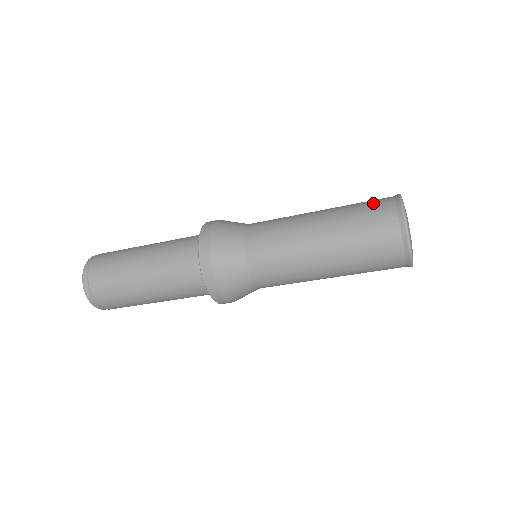
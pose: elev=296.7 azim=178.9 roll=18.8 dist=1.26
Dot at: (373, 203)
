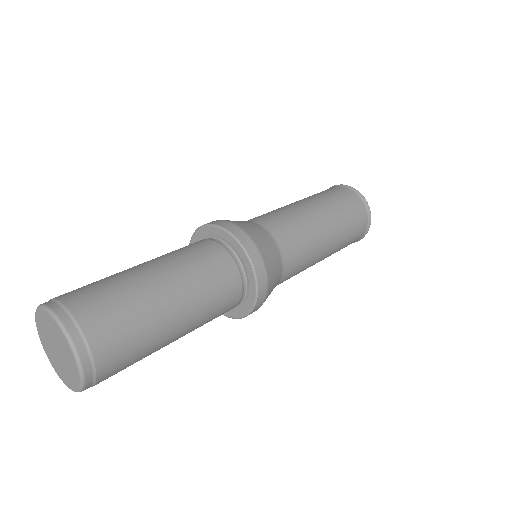
Dot at: (325, 190)
